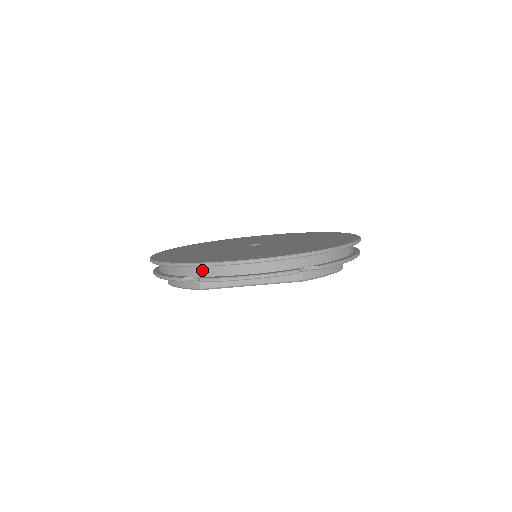
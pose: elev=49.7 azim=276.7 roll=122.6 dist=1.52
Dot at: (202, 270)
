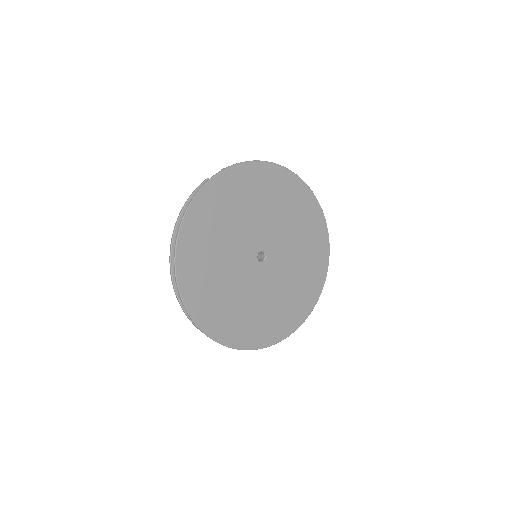
Dot at: occluded
